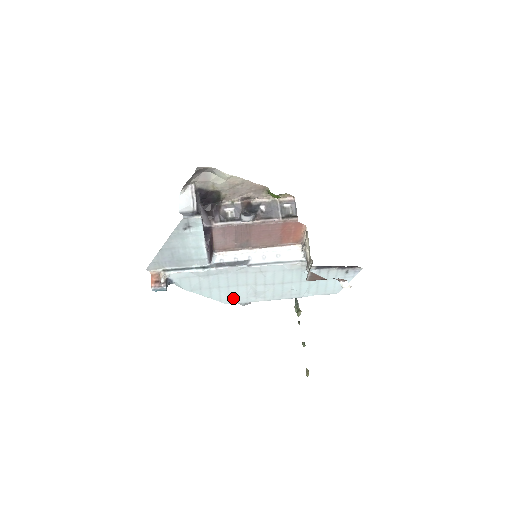
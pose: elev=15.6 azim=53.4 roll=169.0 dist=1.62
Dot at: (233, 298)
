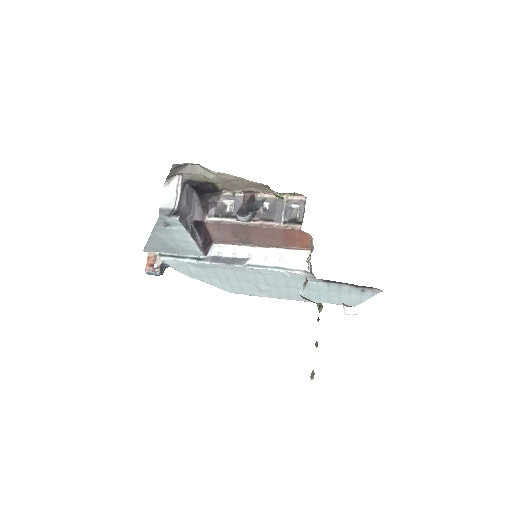
Dot at: (236, 289)
